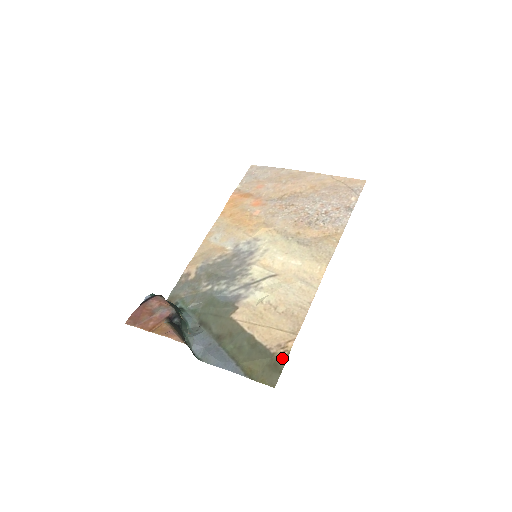
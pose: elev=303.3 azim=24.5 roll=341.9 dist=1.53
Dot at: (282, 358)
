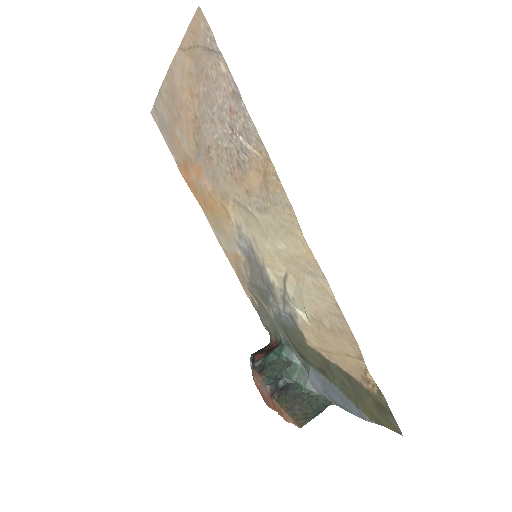
Dot at: (378, 395)
